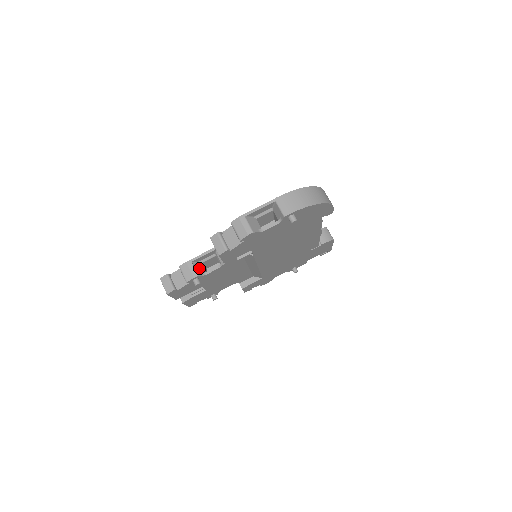
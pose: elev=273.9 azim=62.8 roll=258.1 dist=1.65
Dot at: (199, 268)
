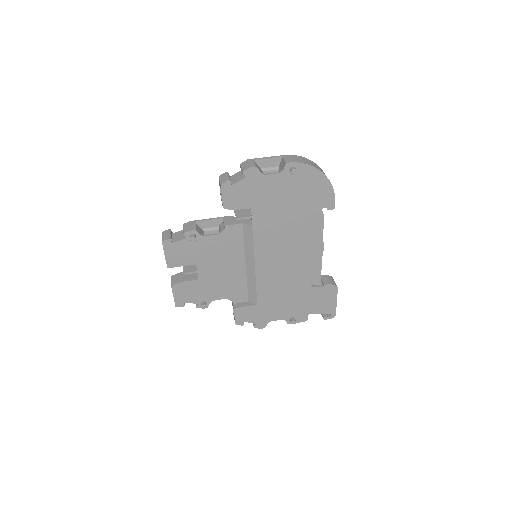
Dot at: (200, 230)
